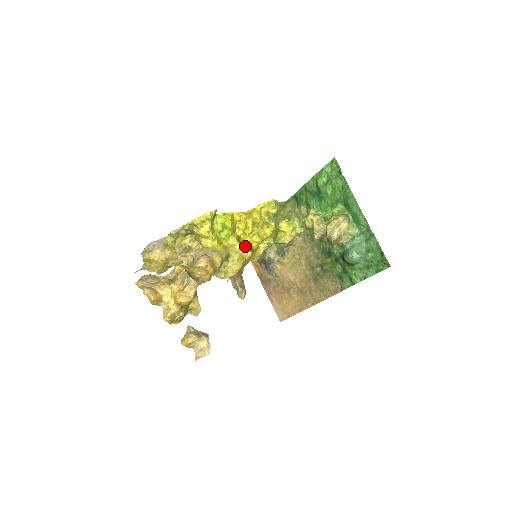
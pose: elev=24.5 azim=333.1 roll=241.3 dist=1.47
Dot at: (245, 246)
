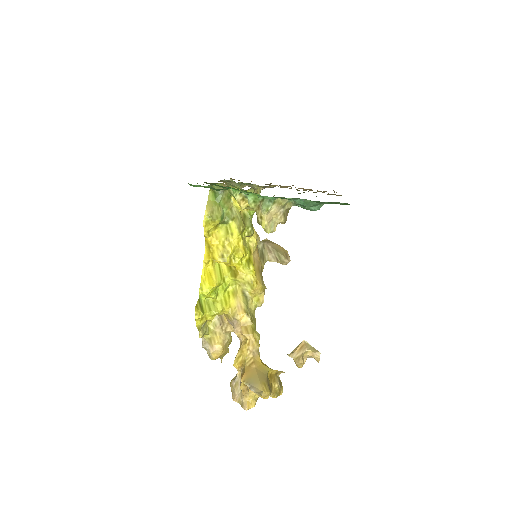
Dot at: (241, 271)
